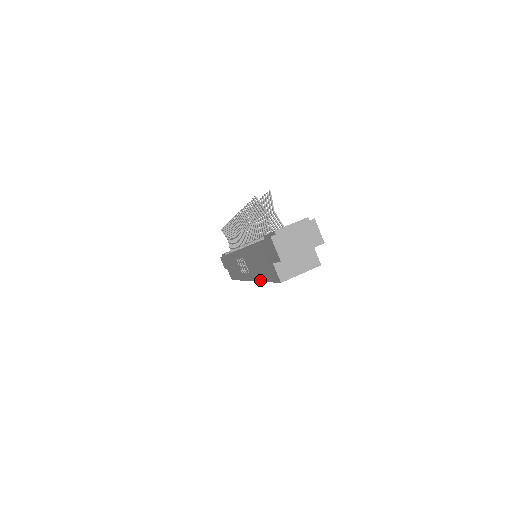
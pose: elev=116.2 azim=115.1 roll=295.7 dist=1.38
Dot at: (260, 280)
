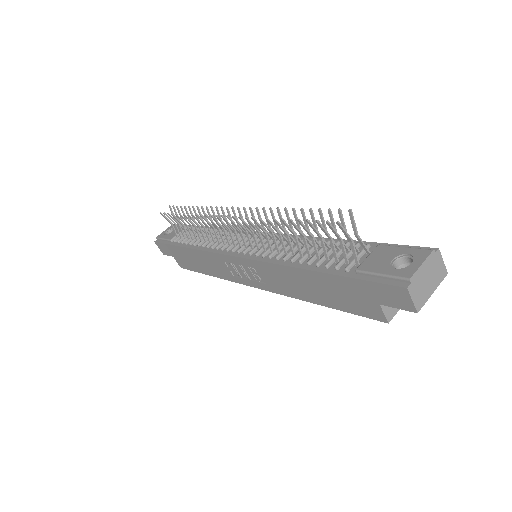
Dot at: (303, 300)
